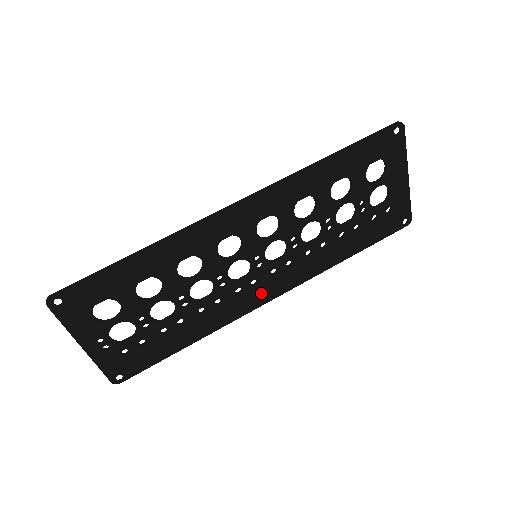
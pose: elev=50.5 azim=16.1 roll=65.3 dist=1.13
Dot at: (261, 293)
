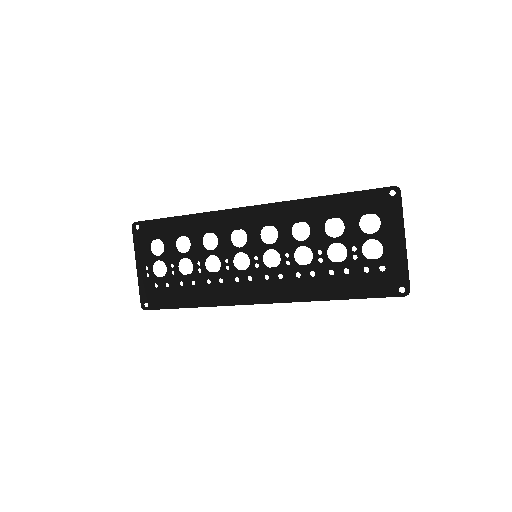
Dot at: (253, 292)
